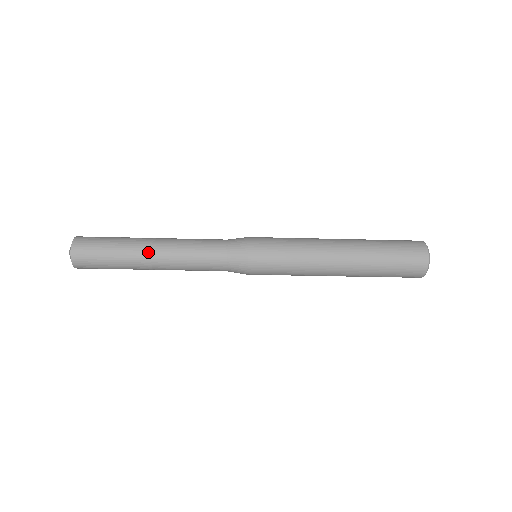
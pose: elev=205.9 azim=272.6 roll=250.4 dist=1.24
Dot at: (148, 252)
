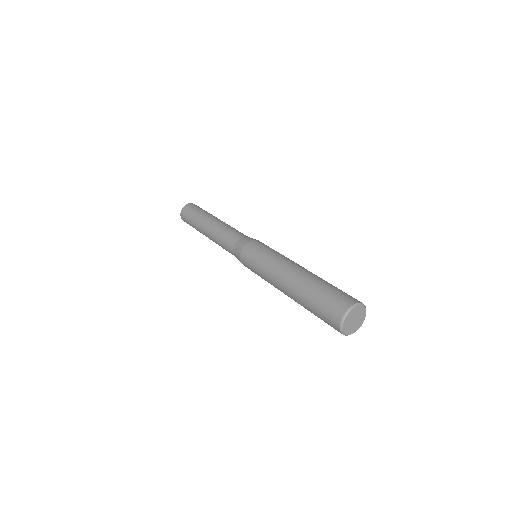
Dot at: occluded
